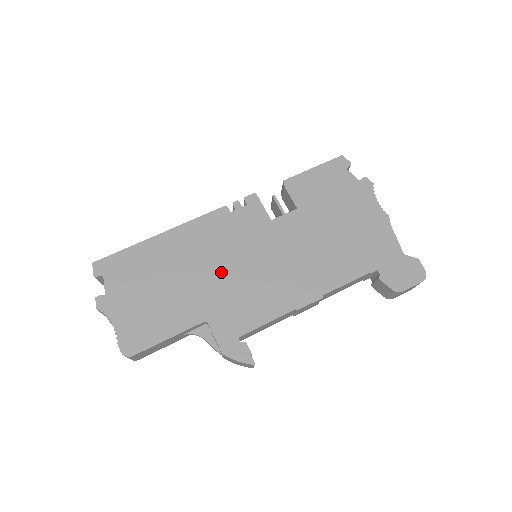
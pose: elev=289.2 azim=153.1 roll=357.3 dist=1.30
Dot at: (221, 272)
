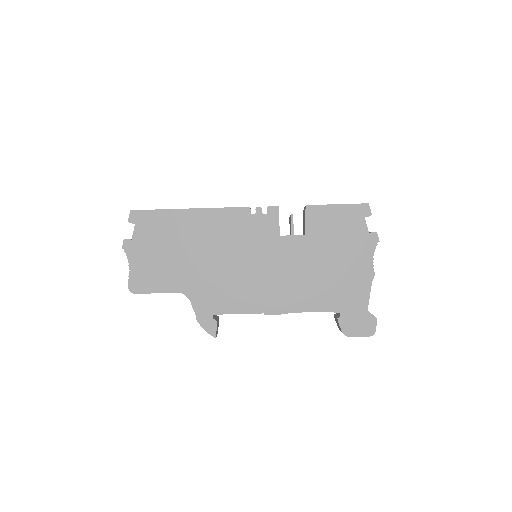
Dot at: (222, 261)
